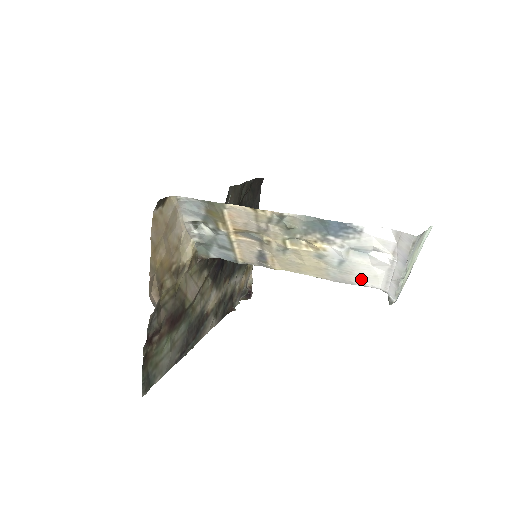
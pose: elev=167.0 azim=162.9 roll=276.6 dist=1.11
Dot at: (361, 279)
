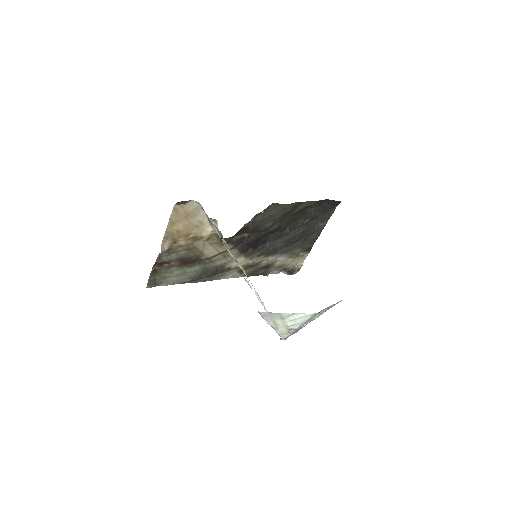
Dot at: occluded
